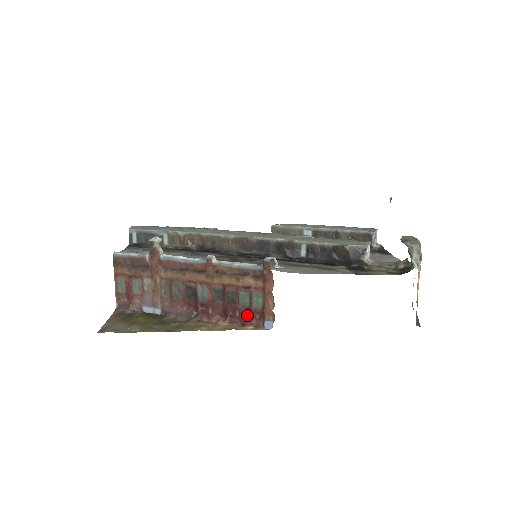
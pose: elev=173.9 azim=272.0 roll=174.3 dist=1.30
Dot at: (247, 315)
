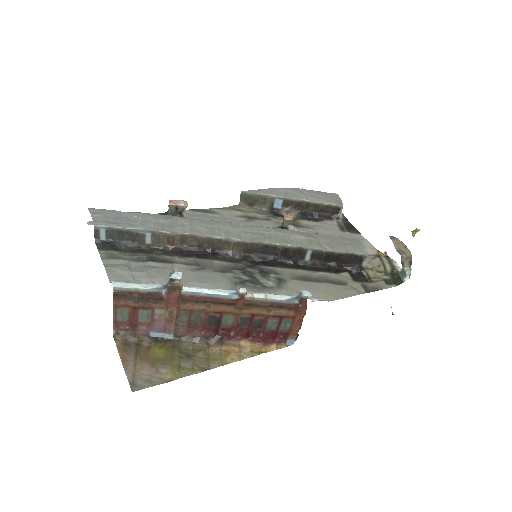
Dot at: (271, 336)
